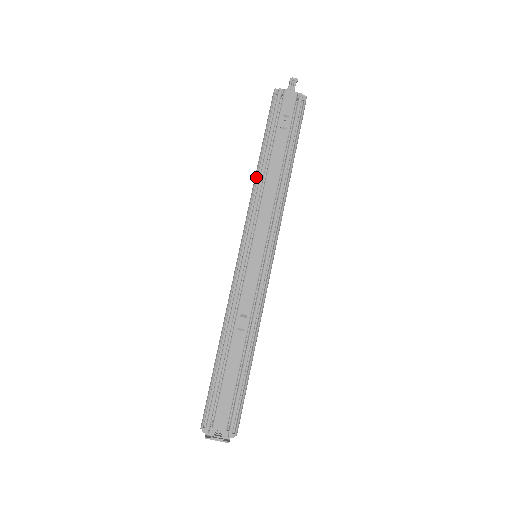
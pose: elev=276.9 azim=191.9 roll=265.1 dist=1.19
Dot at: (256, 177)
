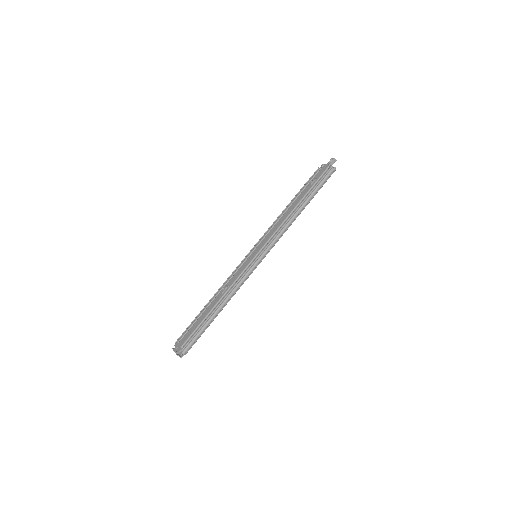
Dot at: (282, 212)
